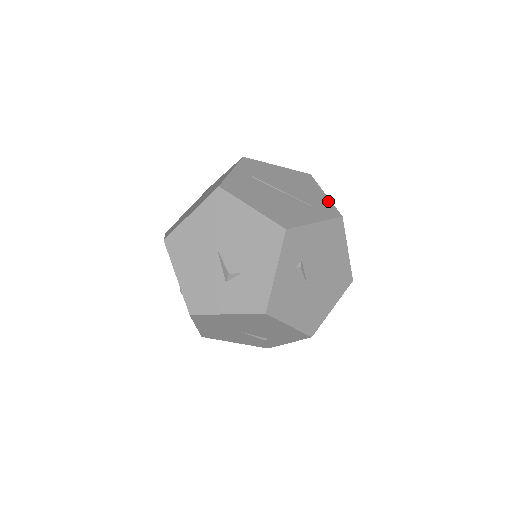
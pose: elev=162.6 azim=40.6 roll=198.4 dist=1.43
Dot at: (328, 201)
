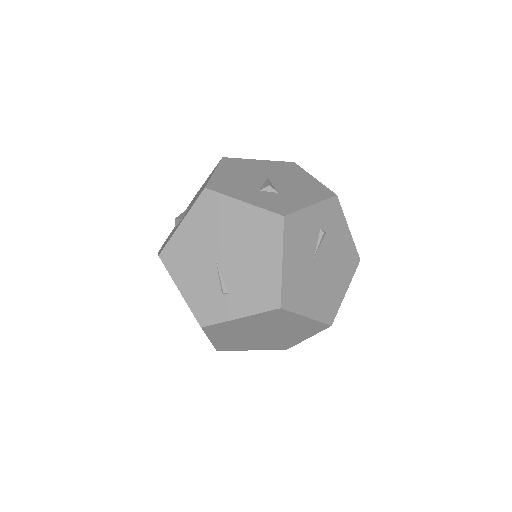
Dot at: occluded
